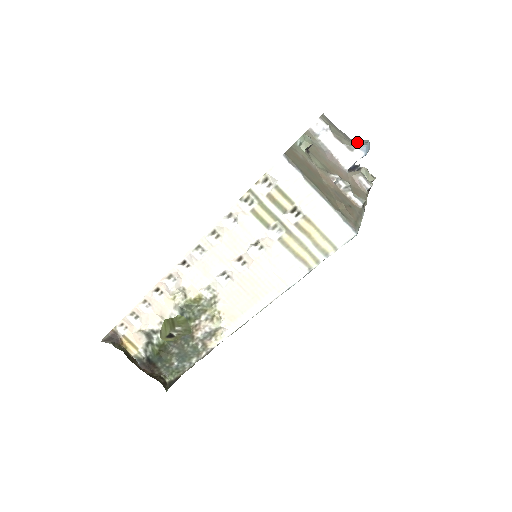
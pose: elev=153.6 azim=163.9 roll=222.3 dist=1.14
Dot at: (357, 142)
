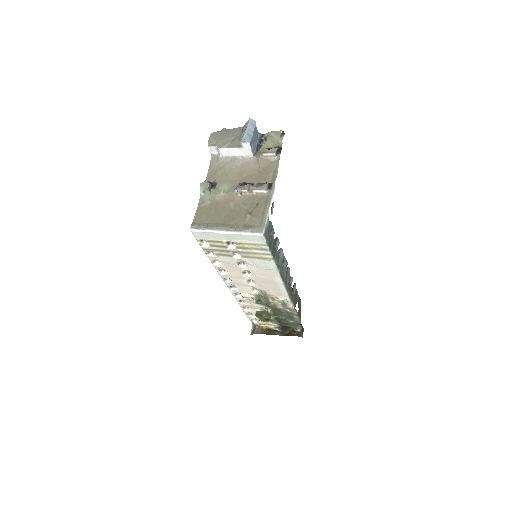
Dot at: (242, 131)
